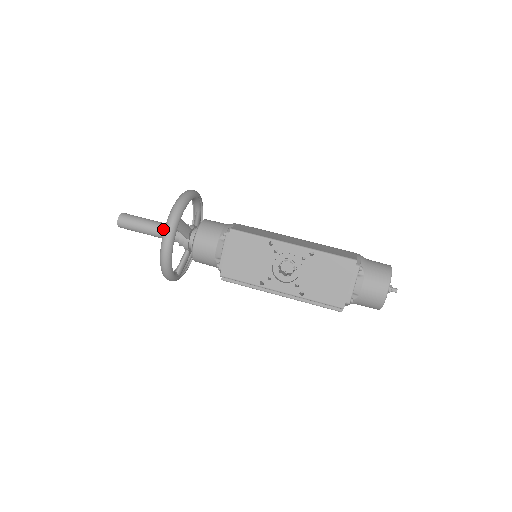
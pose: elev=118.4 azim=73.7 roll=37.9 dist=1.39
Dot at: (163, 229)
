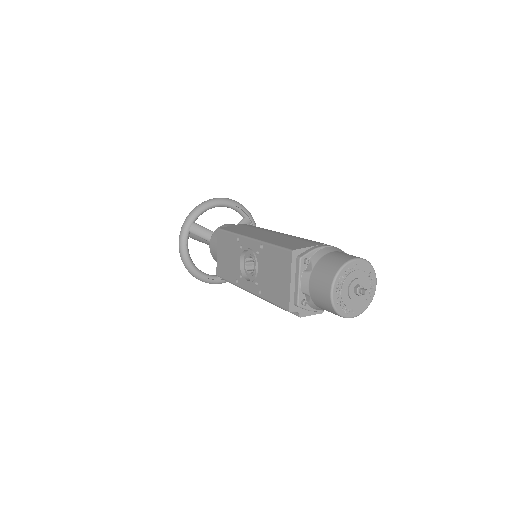
Dot at: occluded
